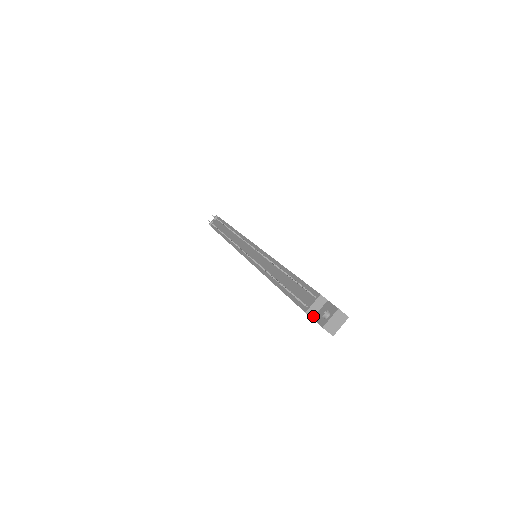
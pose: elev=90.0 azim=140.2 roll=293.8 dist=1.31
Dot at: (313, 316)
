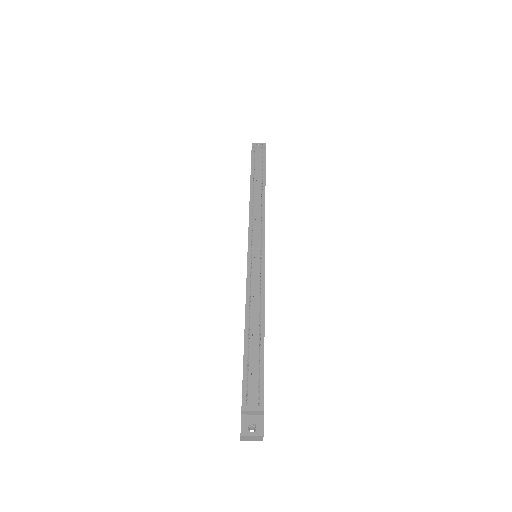
Dot at: (244, 414)
